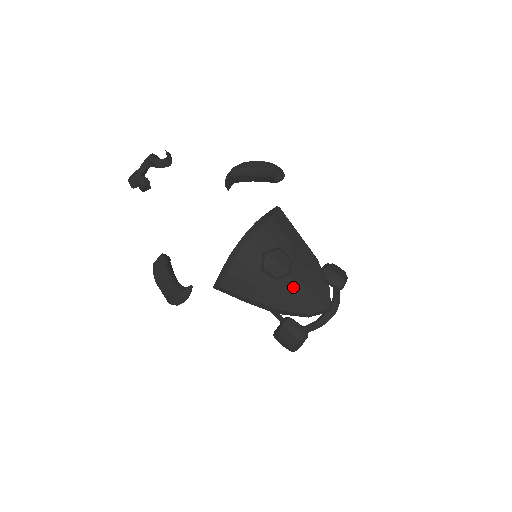
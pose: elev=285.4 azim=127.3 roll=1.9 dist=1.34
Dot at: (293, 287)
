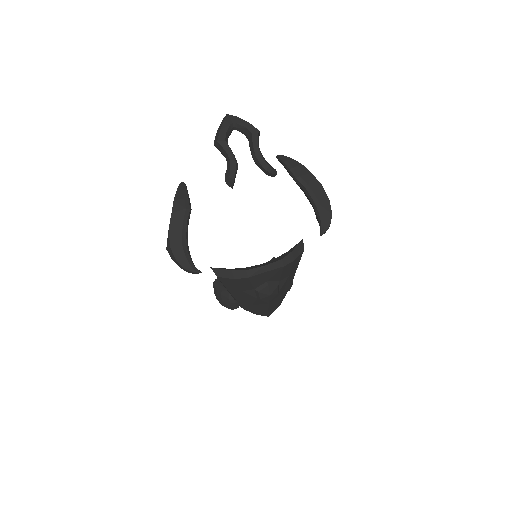
Dot at: (262, 303)
